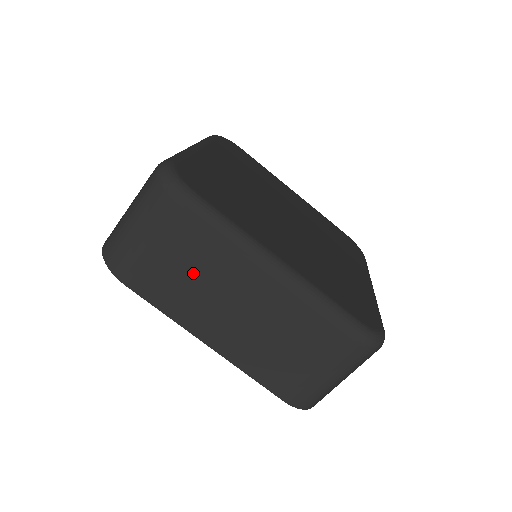
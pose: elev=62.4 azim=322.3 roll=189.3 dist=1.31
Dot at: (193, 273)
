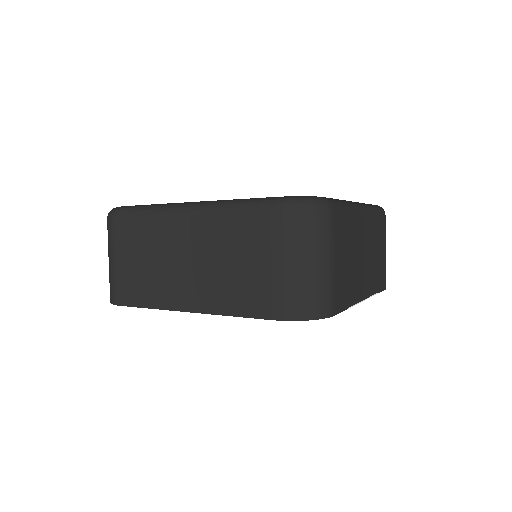
Dot at: (147, 259)
